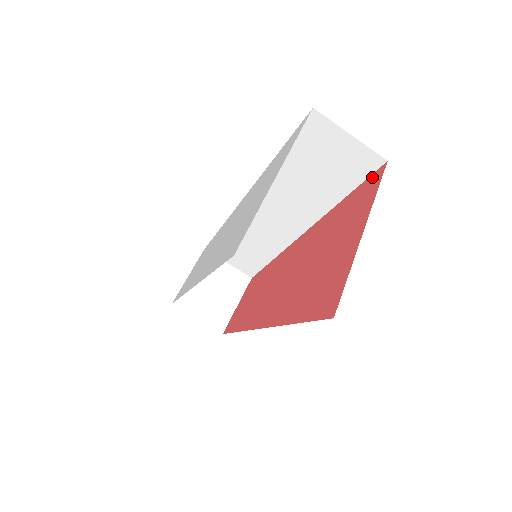
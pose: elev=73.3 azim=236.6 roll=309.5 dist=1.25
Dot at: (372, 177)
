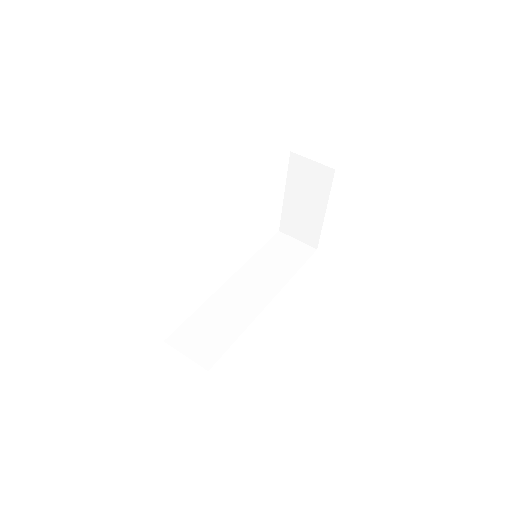
Dot at: occluded
